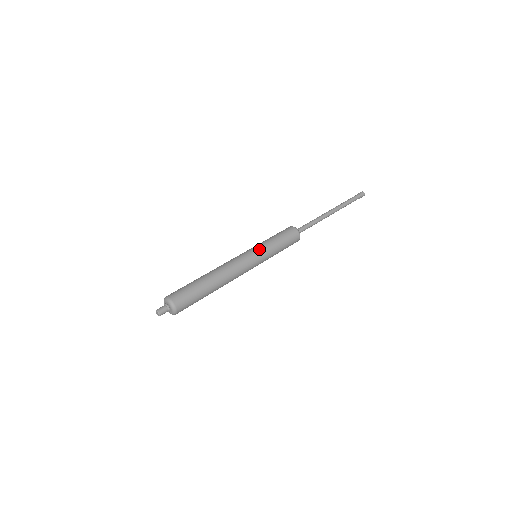
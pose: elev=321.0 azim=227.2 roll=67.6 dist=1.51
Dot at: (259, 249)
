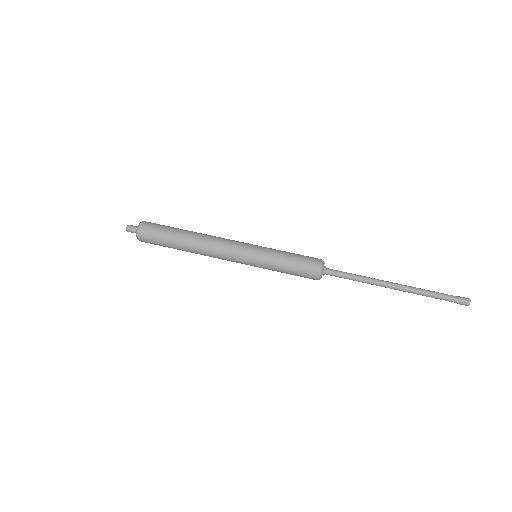
Dot at: (257, 258)
